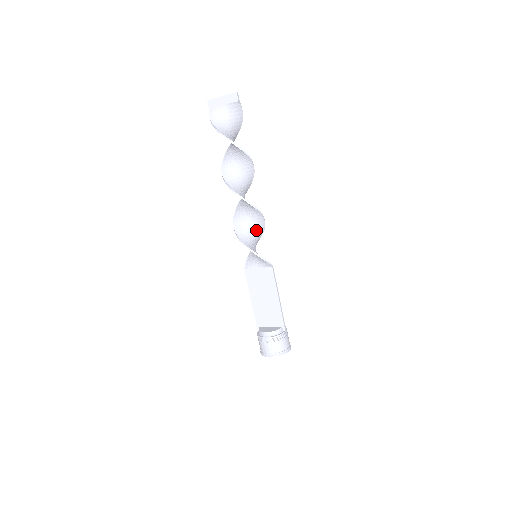
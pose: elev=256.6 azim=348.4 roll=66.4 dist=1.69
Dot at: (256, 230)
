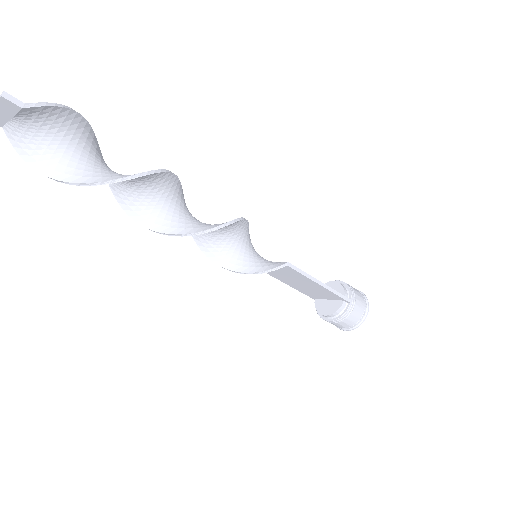
Dot at: (232, 232)
